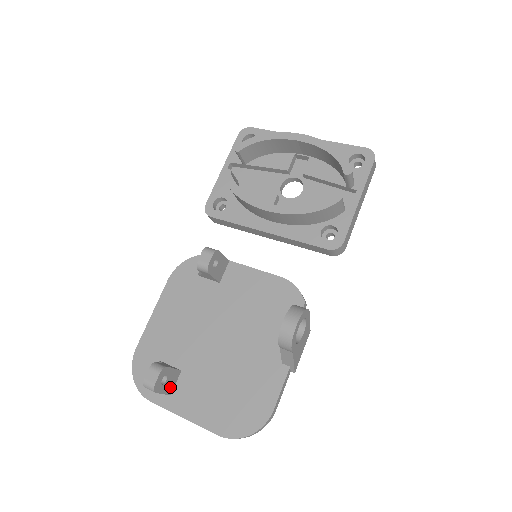
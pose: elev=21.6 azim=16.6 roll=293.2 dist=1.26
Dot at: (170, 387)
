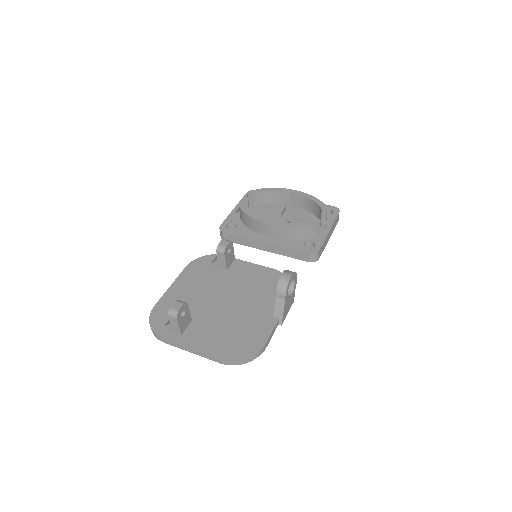
Dot at: (183, 326)
